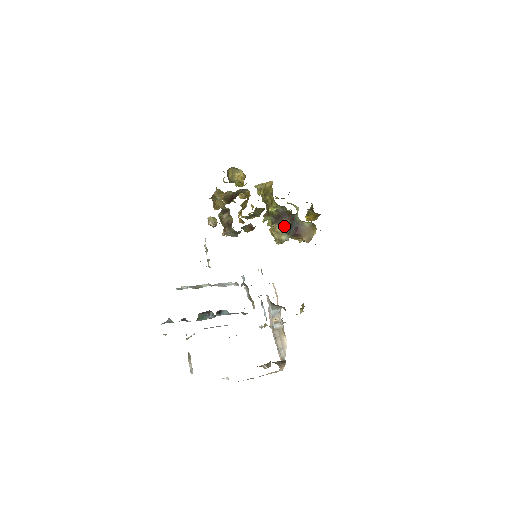
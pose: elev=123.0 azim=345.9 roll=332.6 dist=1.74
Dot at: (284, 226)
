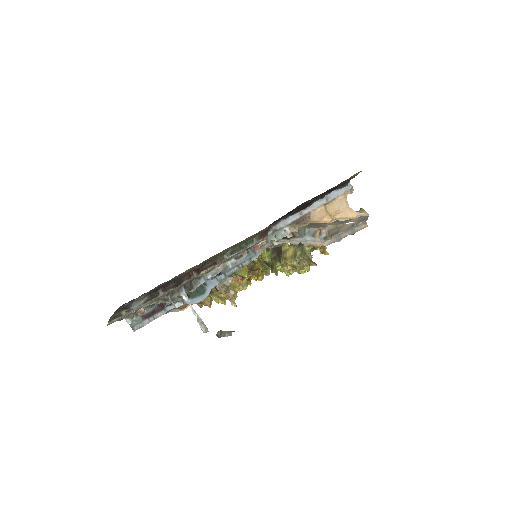
Dot at: (287, 247)
